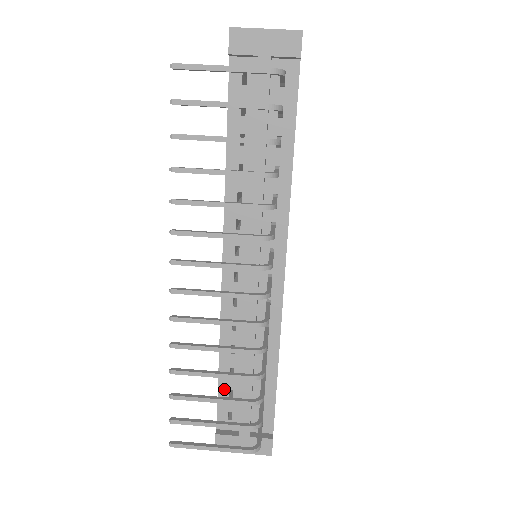
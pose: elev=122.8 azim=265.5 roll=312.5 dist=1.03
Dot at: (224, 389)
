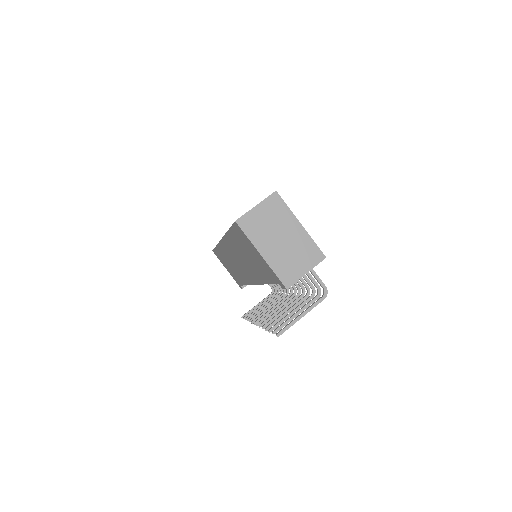
Dot at: occluded
